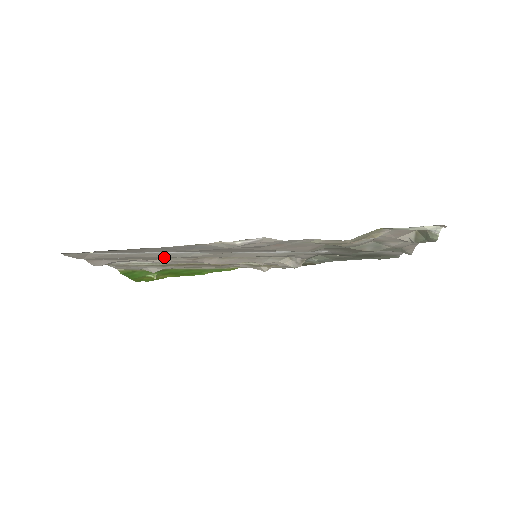
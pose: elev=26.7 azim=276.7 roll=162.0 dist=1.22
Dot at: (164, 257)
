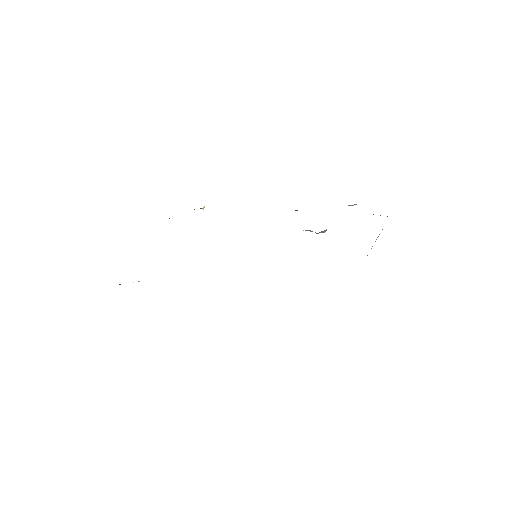
Dot at: occluded
